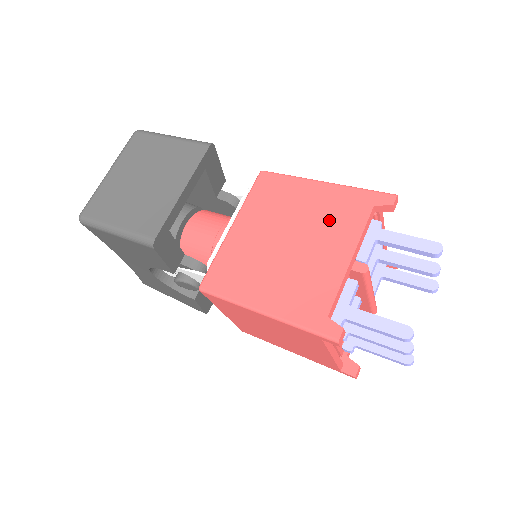
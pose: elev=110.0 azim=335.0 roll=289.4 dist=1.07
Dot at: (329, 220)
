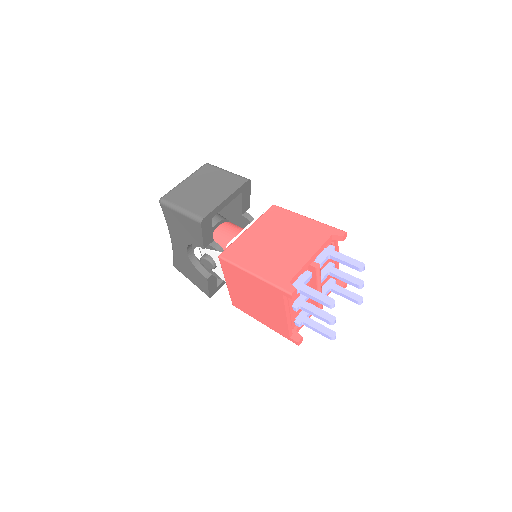
Dot at: (305, 236)
